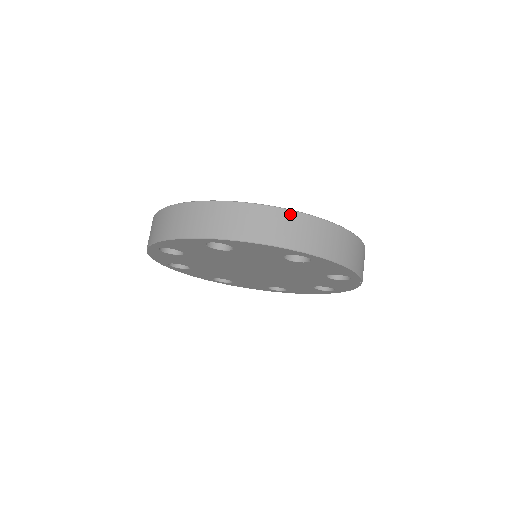
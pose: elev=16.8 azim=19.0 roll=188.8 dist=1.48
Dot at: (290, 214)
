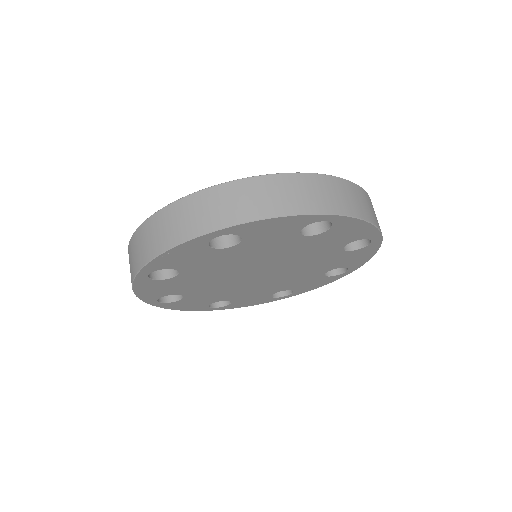
Dot at: (178, 204)
